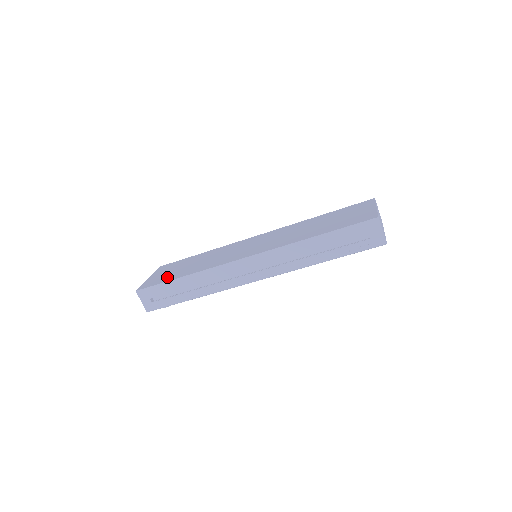
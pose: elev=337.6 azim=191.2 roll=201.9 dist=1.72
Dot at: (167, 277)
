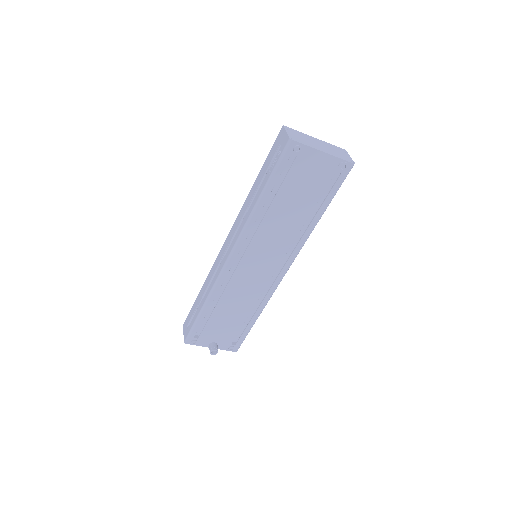
Dot at: occluded
